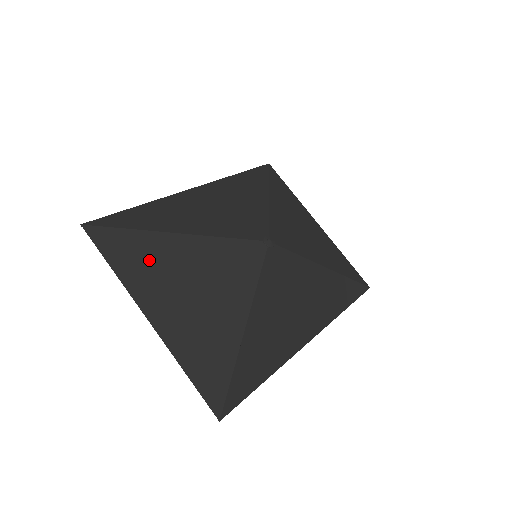
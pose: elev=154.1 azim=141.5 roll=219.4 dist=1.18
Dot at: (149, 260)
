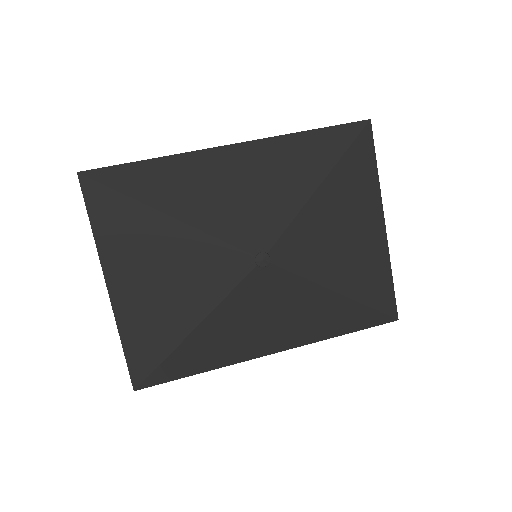
Dot at: (128, 233)
